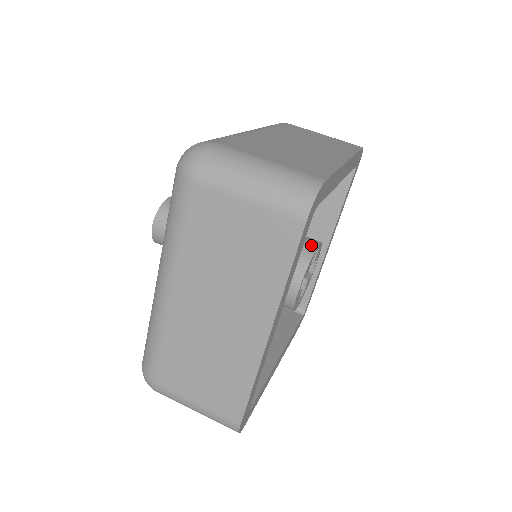
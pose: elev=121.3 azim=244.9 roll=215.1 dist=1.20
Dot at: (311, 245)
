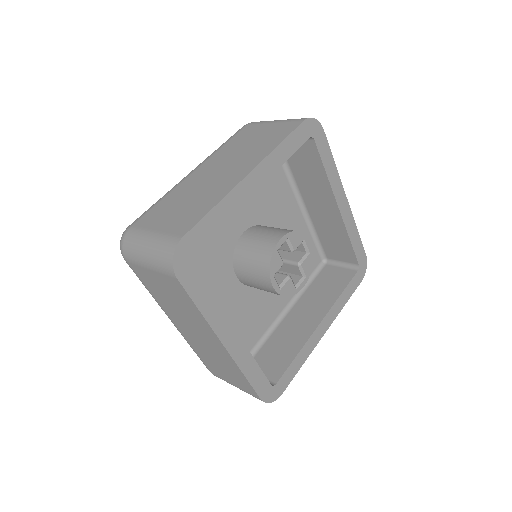
Dot at: occluded
